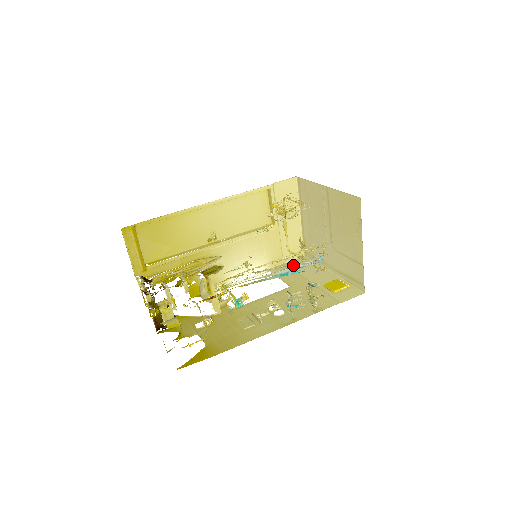
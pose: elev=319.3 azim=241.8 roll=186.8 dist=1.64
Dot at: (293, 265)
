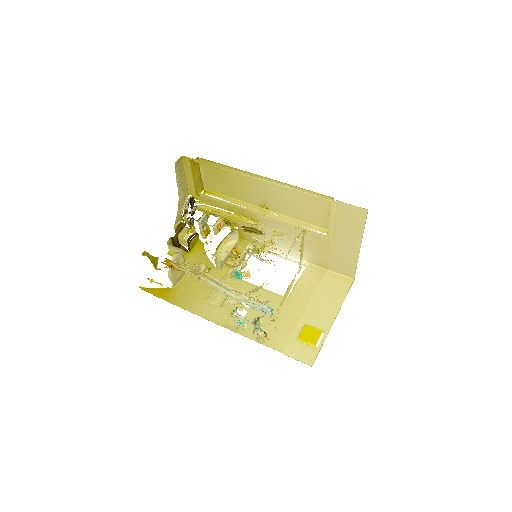
Dot at: (238, 296)
